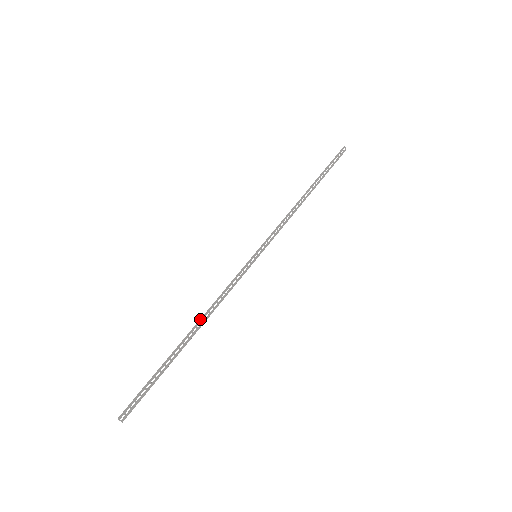
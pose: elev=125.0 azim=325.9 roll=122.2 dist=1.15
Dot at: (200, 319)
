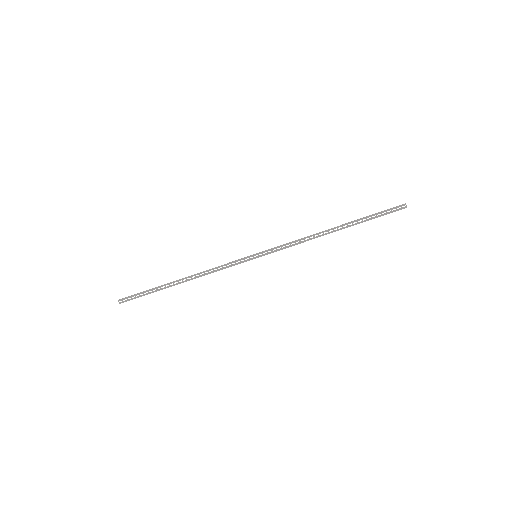
Dot at: (191, 275)
